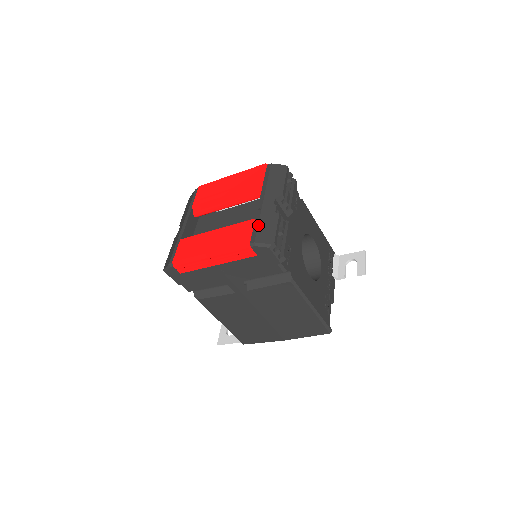
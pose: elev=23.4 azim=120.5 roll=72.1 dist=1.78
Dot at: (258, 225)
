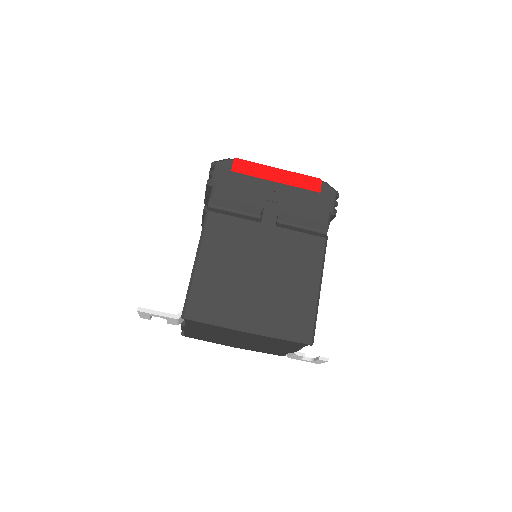
Dot at: occluded
